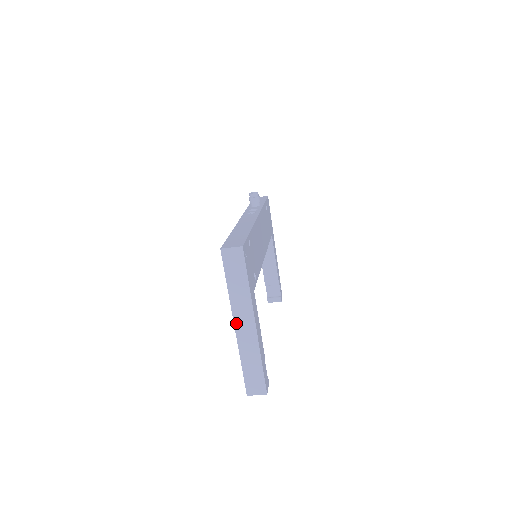
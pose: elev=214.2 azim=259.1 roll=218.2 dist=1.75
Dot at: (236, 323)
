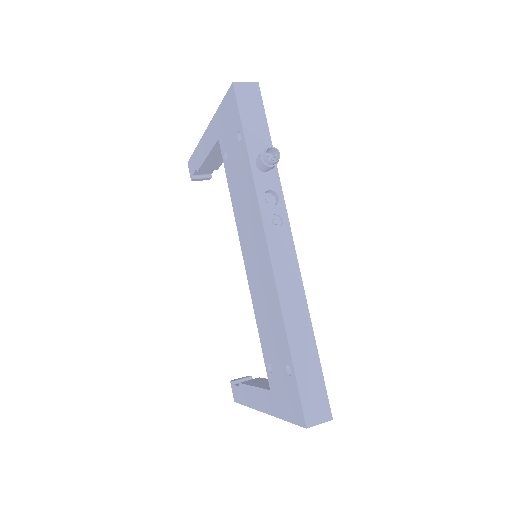
Dot at: occluded
